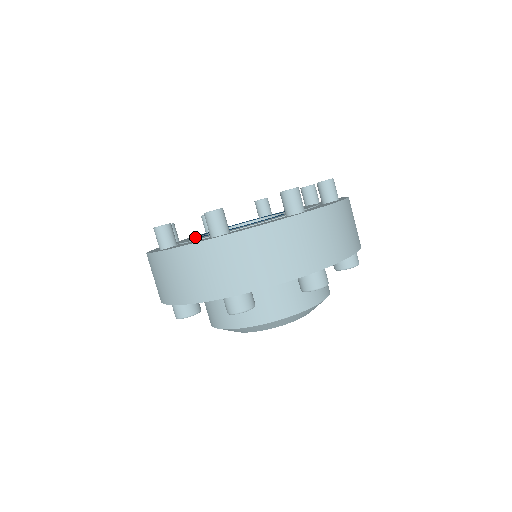
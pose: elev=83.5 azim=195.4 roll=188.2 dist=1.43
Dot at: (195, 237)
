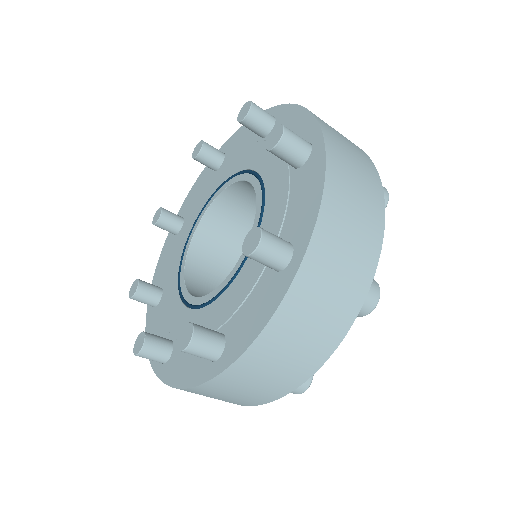
Dot at: (175, 288)
